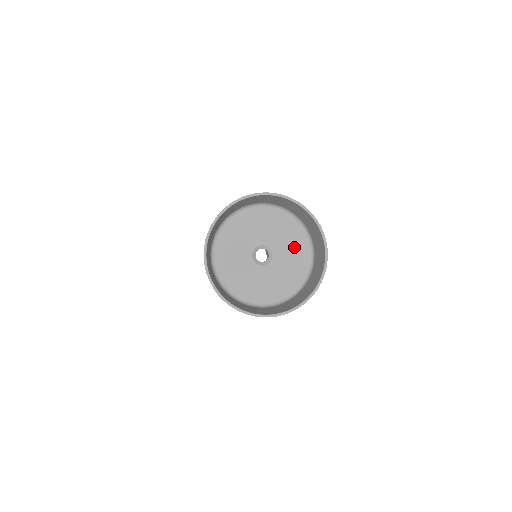
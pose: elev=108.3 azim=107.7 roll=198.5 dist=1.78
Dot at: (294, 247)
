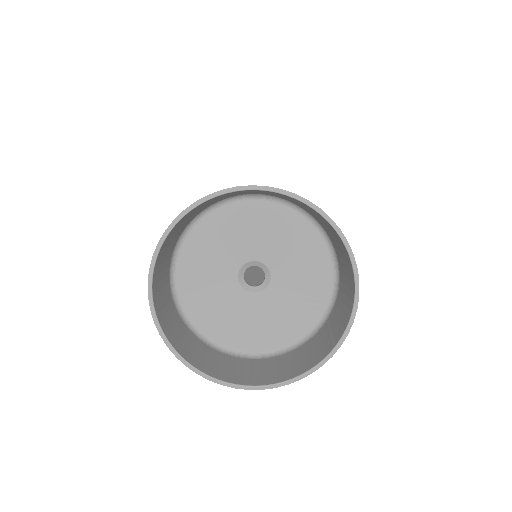
Dot at: (307, 277)
